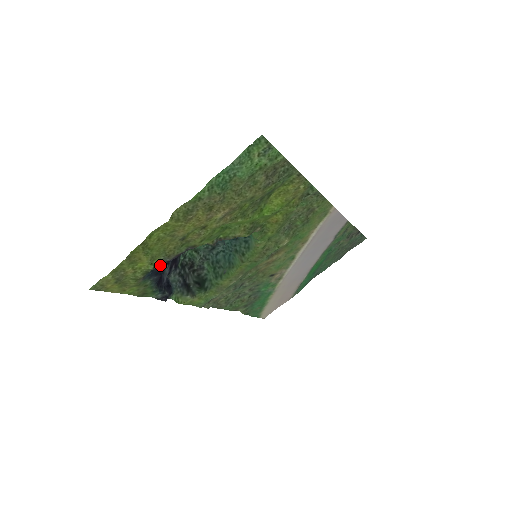
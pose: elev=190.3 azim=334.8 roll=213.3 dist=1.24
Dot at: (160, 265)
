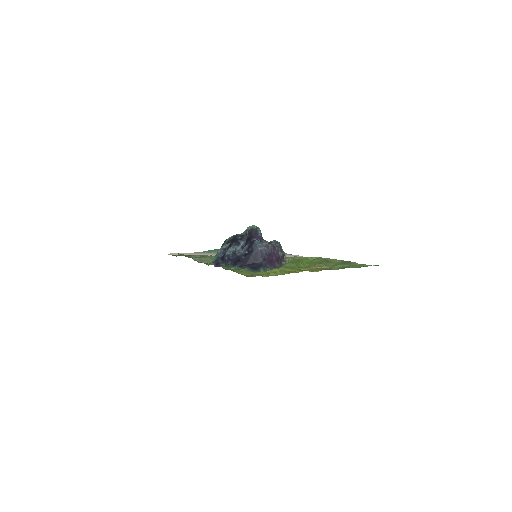
Dot at: (261, 266)
